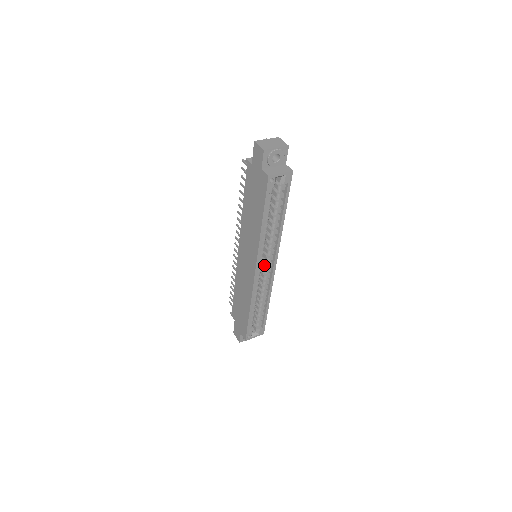
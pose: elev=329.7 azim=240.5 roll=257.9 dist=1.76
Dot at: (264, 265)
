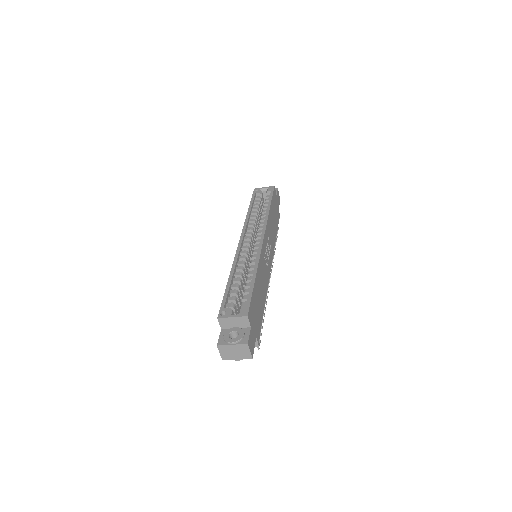
Dot at: occluded
